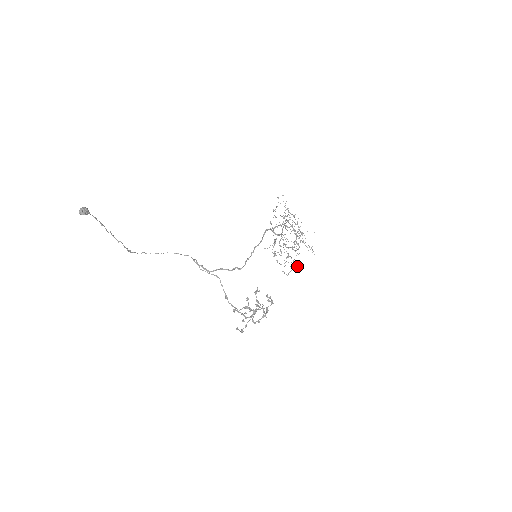
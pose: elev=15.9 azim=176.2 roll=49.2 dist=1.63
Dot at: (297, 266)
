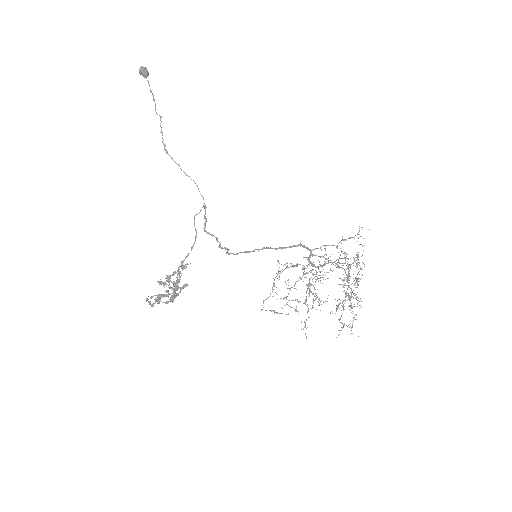
Dot at: occluded
